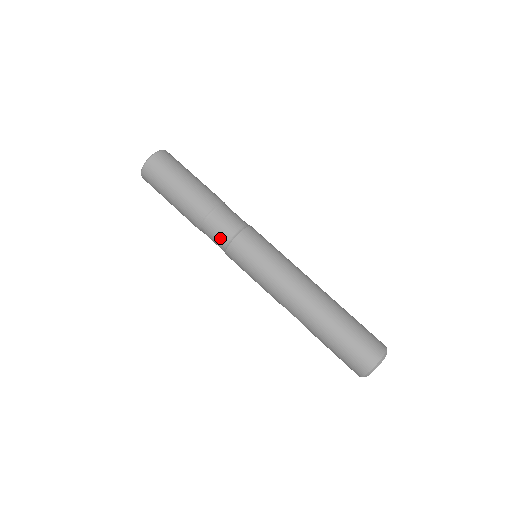
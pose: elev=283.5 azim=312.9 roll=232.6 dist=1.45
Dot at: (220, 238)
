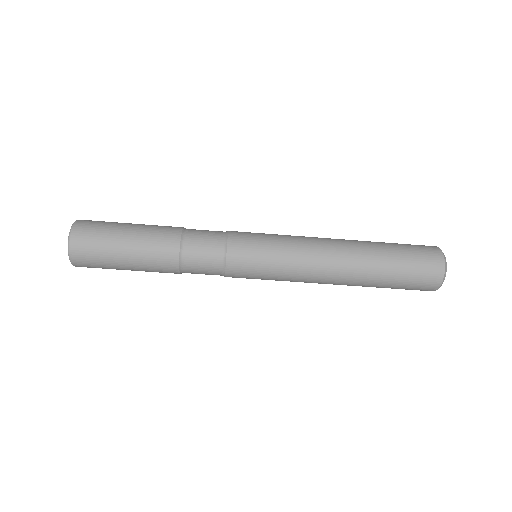
Dot at: occluded
